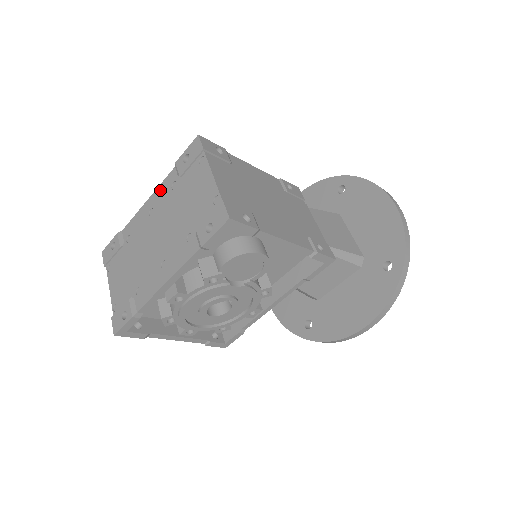
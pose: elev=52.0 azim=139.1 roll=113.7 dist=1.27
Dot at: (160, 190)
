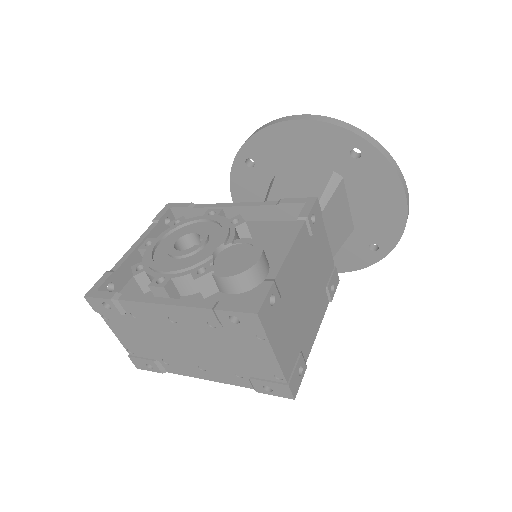
Dot at: (186, 312)
